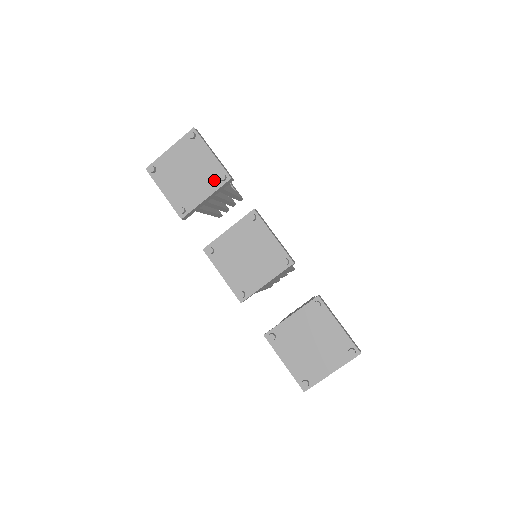
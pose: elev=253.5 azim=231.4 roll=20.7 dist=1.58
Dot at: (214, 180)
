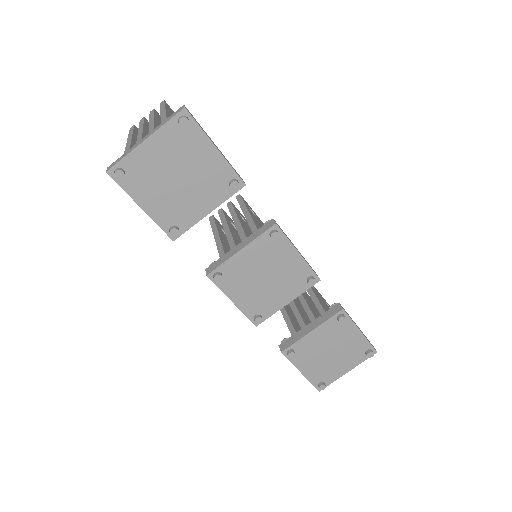
Dot at: (220, 188)
